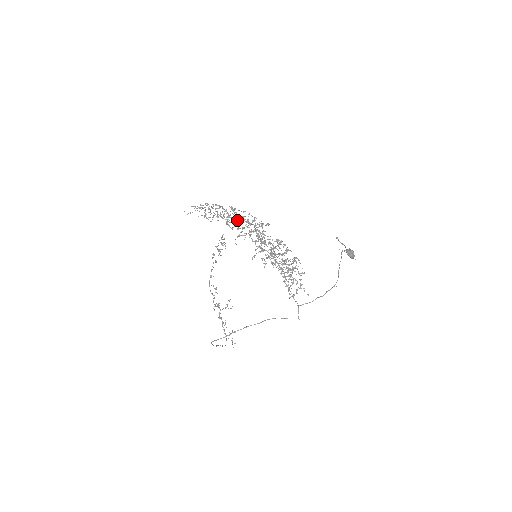
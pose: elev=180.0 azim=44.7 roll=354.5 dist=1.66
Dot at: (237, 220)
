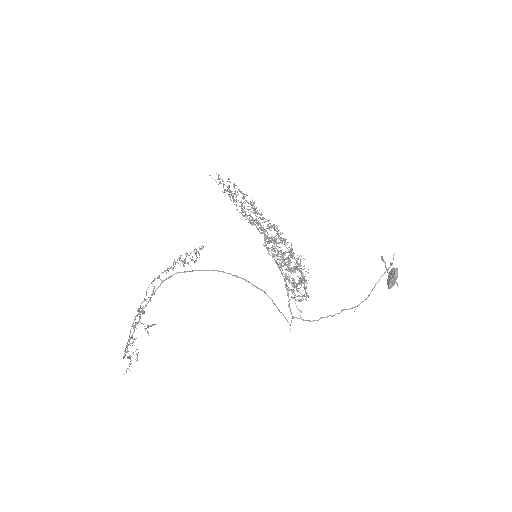
Dot at: occluded
